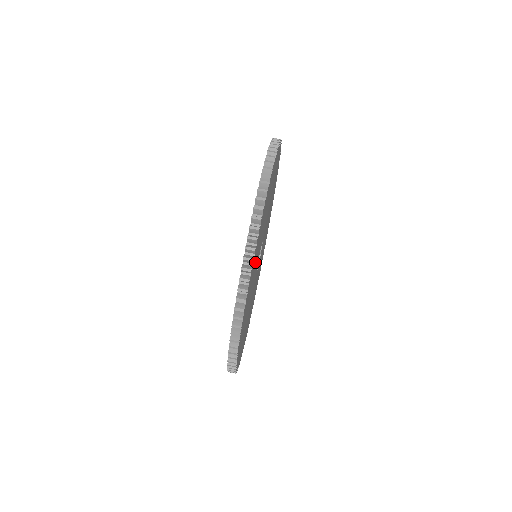
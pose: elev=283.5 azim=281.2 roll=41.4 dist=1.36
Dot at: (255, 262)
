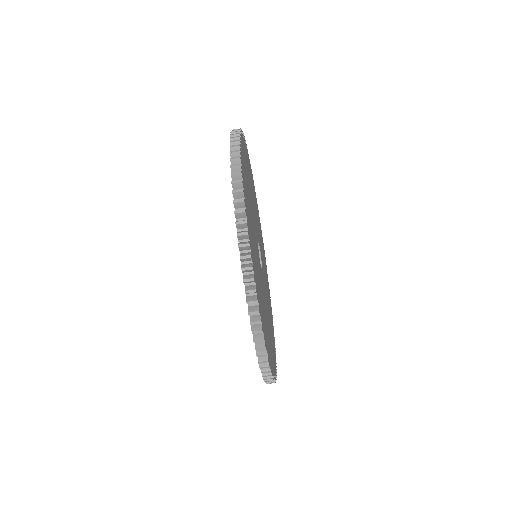
Dot at: (264, 314)
